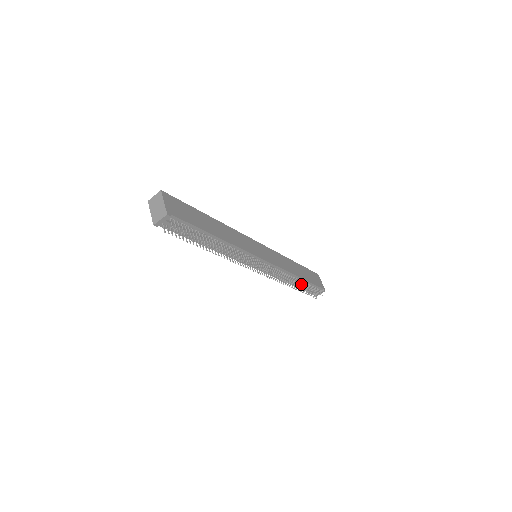
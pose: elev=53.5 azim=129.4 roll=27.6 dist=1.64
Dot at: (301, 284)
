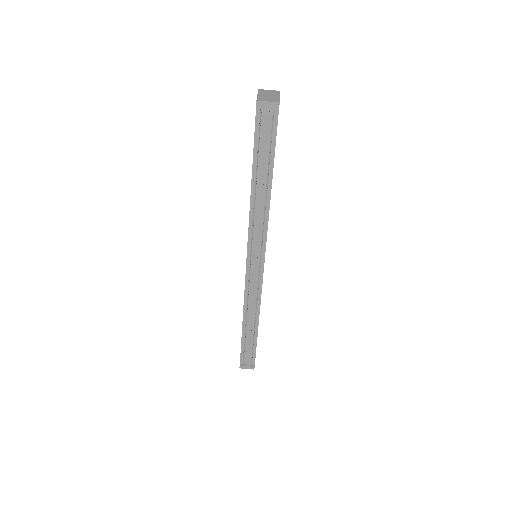
Dot at: (251, 334)
